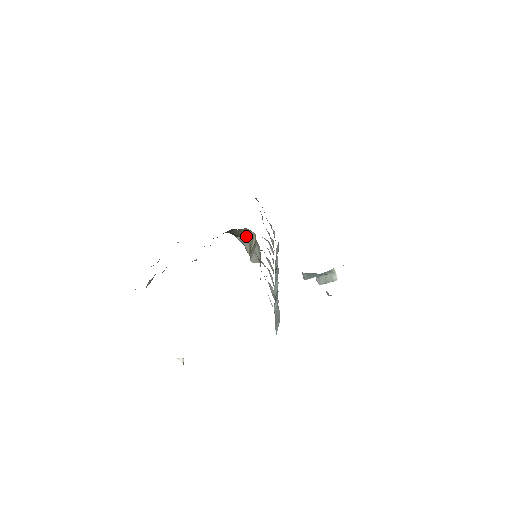
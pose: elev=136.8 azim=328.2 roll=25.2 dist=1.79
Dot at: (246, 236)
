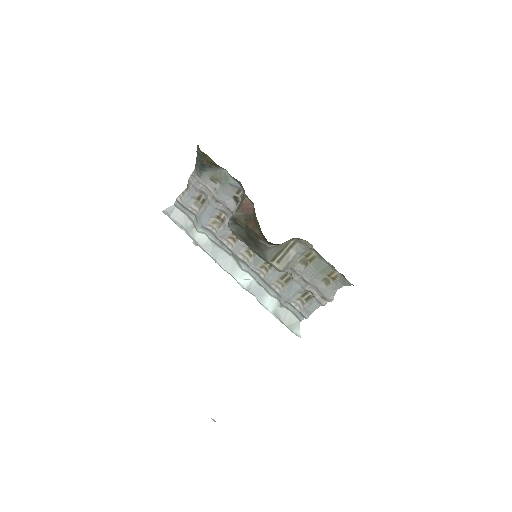
Dot at: (284, 243)
